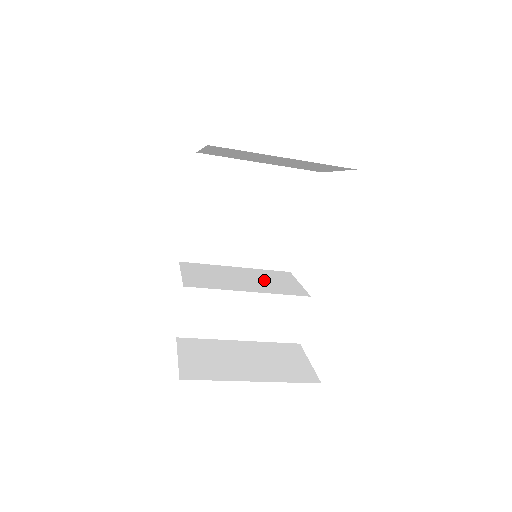
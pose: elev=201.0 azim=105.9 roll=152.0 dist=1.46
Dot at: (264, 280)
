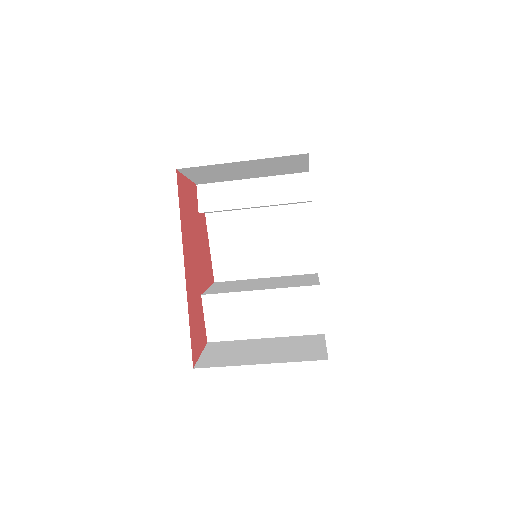
Dot at: (283, 281)
